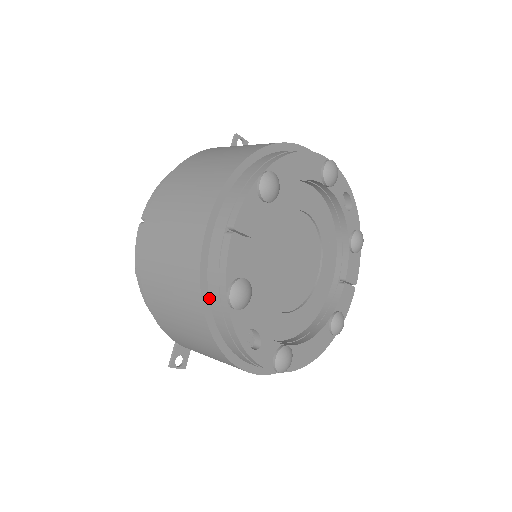
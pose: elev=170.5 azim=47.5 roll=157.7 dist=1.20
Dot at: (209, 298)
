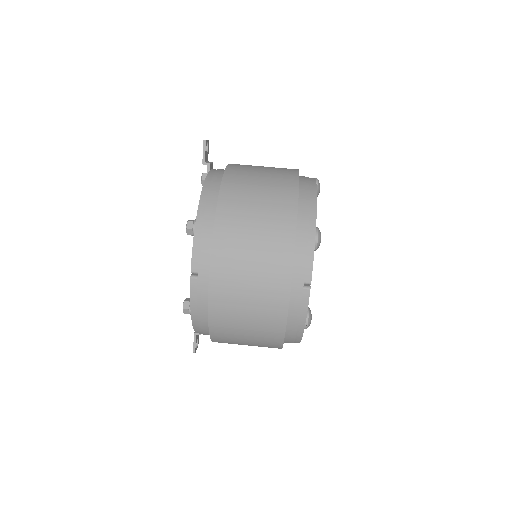
Dot at: (286, 327)
